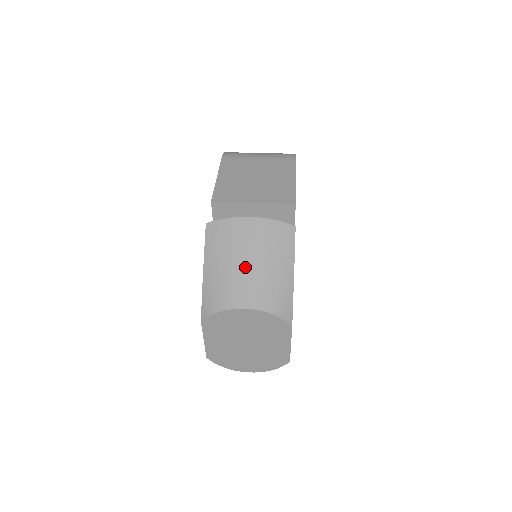
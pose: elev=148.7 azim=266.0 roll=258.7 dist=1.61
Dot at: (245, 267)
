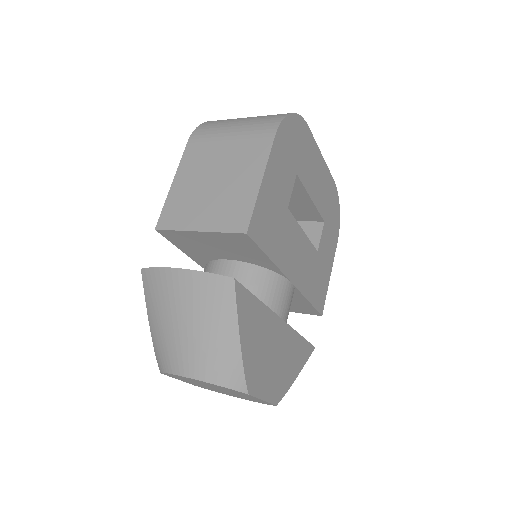
Dot at: (180, 330)
